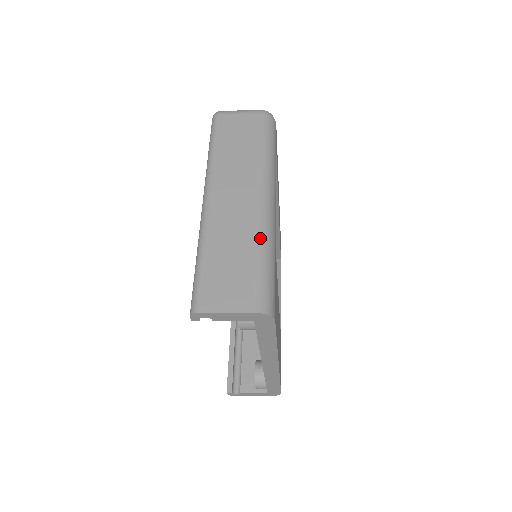
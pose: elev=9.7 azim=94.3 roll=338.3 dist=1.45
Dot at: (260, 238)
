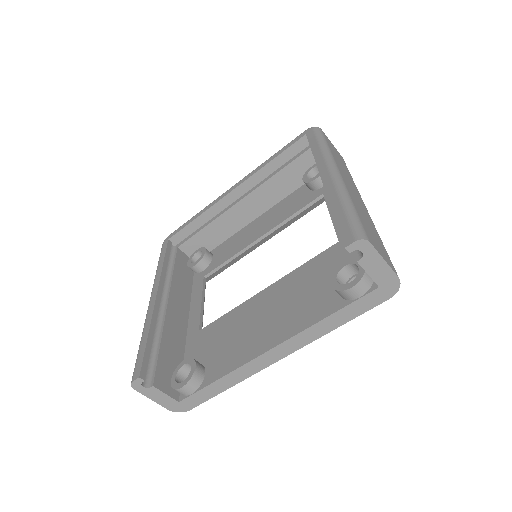
Dot at: occluded
